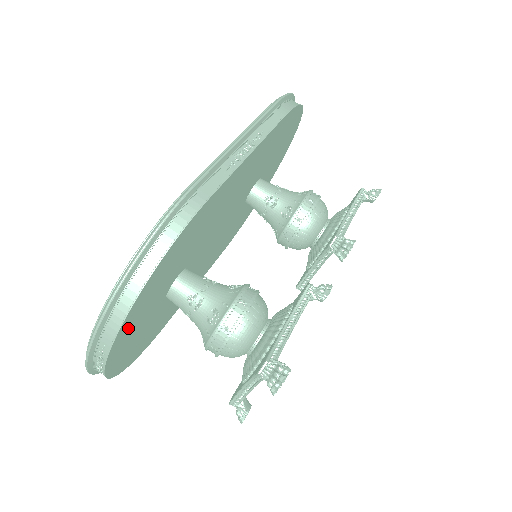
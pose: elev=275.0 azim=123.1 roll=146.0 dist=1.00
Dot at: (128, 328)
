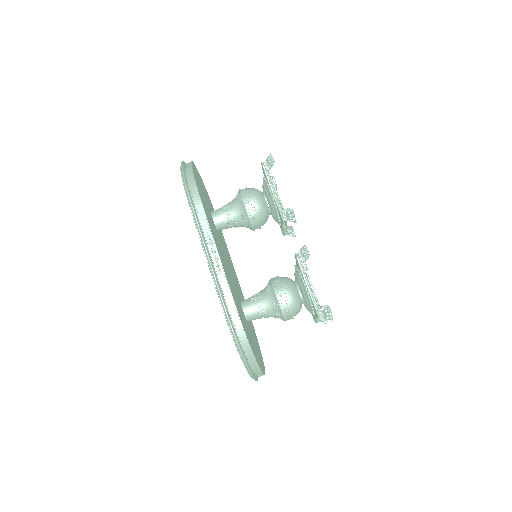
Dot at: (258, 359)
